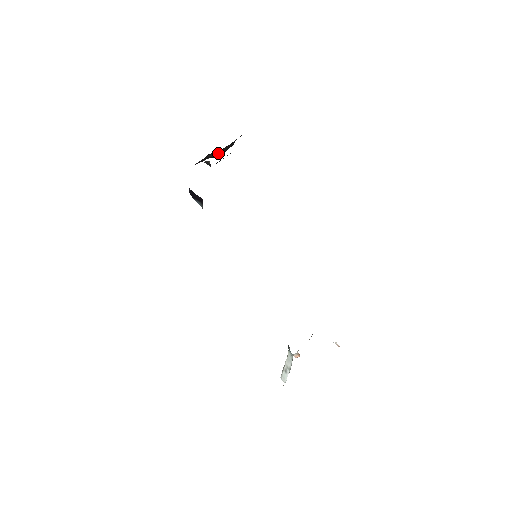
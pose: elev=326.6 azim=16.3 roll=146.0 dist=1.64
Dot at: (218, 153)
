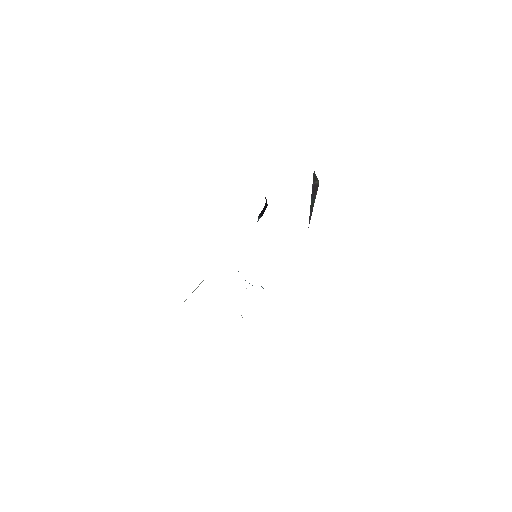
Dot at: occluded
